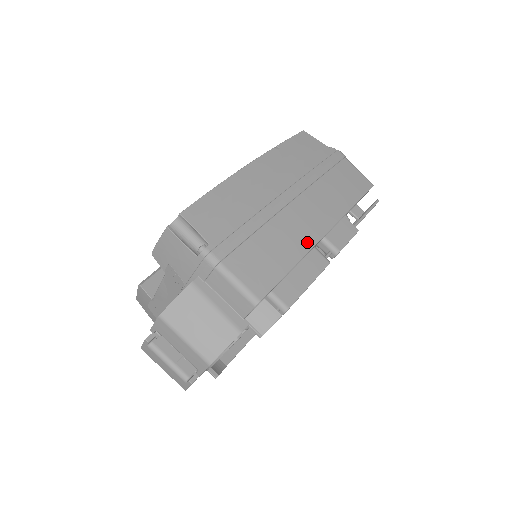
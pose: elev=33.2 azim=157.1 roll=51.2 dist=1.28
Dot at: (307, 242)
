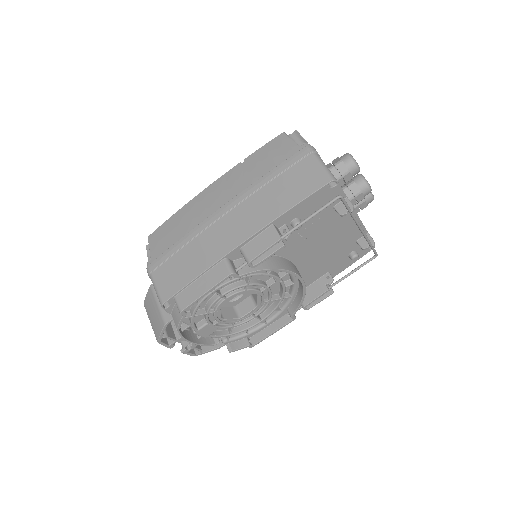
Dot at: (216, 255)
